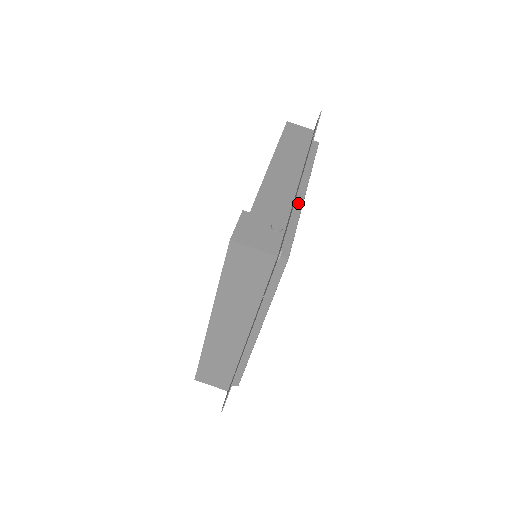
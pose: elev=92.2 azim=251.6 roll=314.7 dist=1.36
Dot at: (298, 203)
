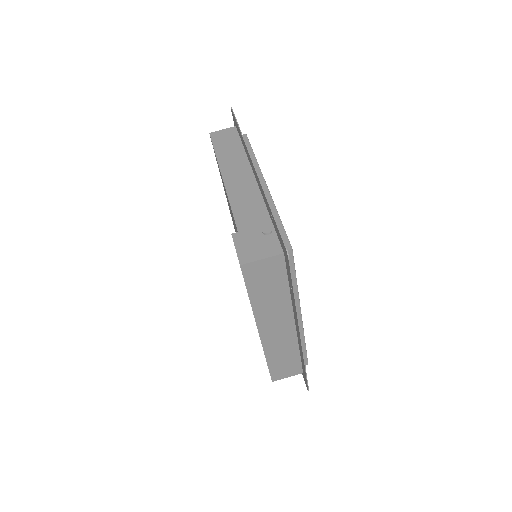
Dot at: (267, 198)
